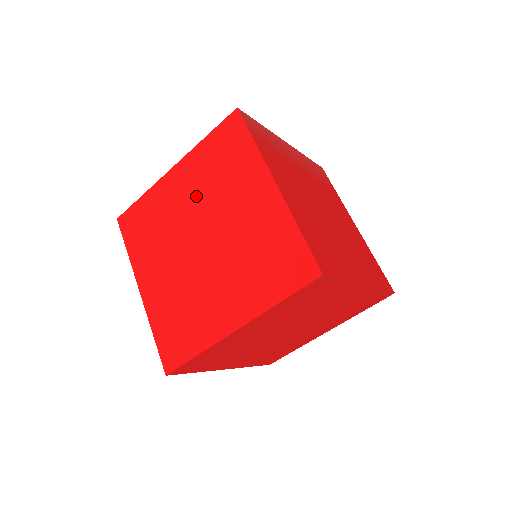
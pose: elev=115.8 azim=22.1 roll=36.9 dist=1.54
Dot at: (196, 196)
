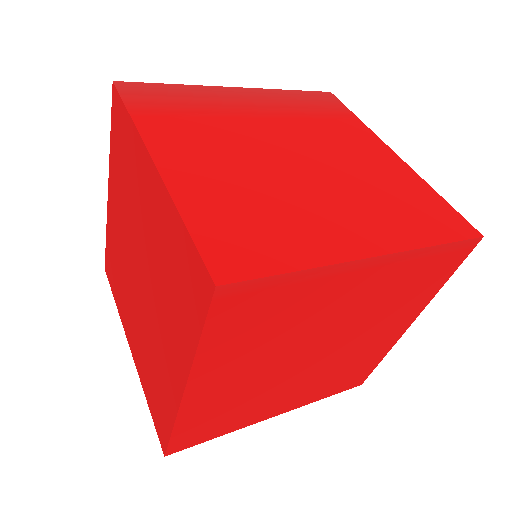
Dot at: (123, 217)
